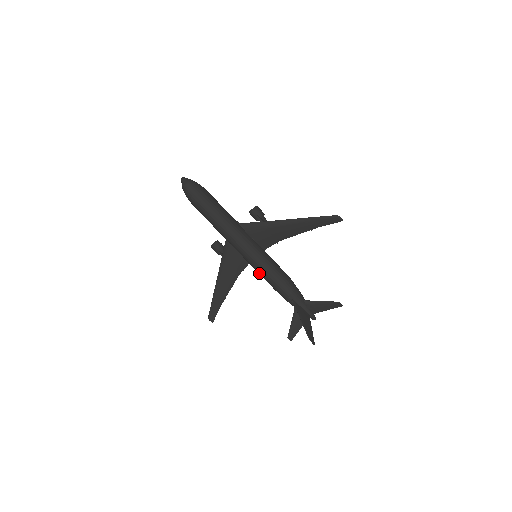
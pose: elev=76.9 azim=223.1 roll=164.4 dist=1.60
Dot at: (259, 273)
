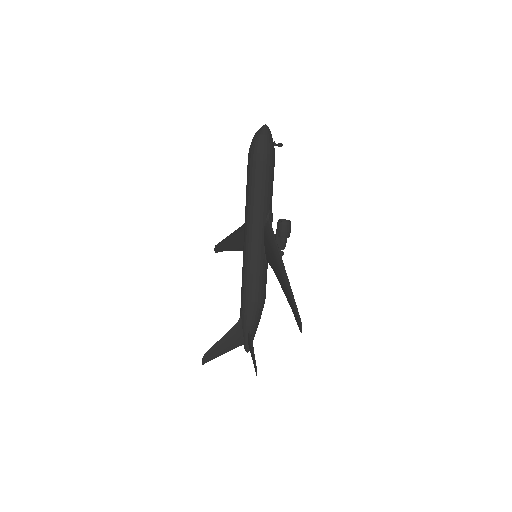
Dot at: occluded
